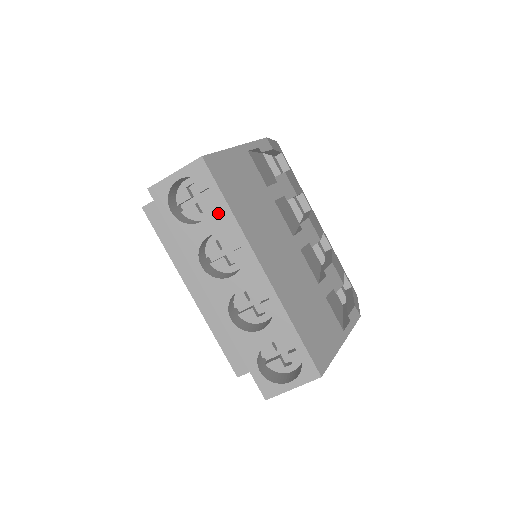
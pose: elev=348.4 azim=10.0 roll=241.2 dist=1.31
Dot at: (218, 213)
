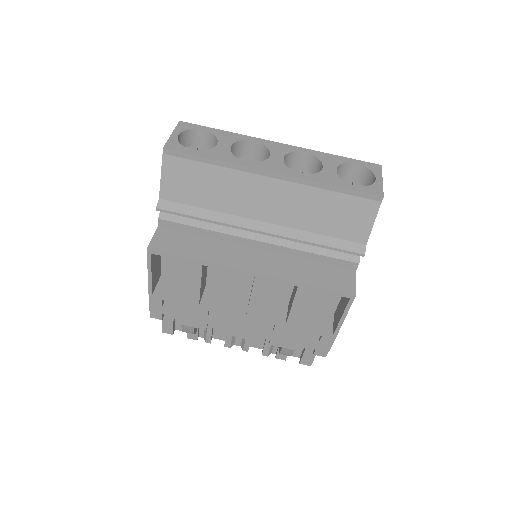
Dot at: (221, 136)
